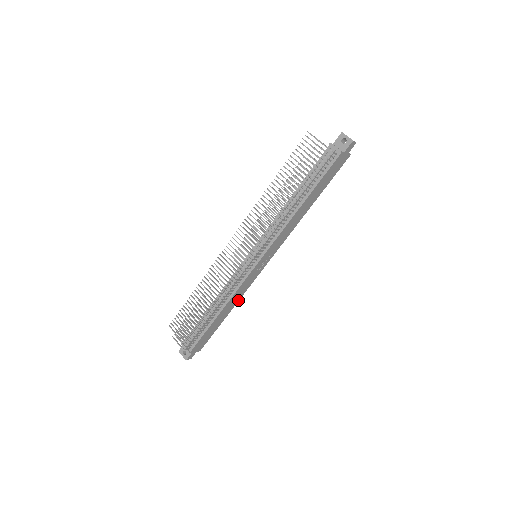
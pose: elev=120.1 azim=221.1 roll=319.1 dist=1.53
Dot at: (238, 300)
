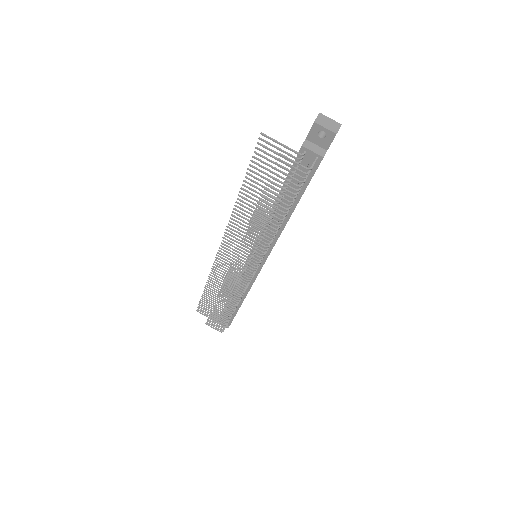
Dot at: occluded
